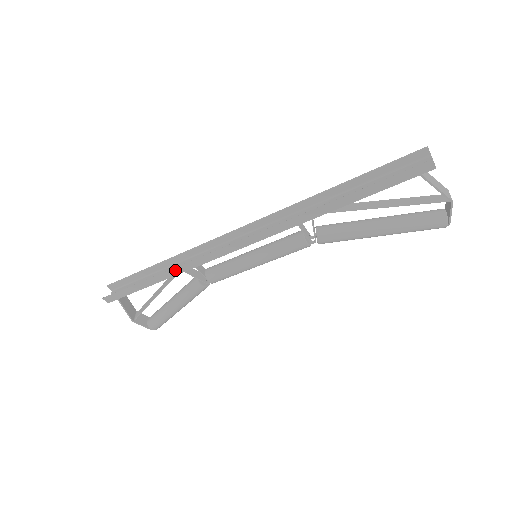
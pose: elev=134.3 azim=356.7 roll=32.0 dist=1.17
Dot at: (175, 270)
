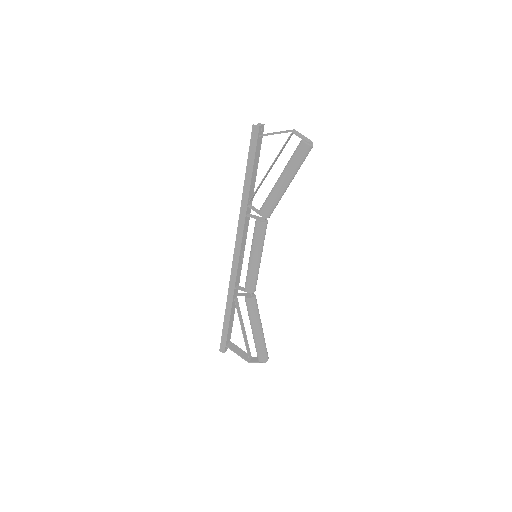
Dot at: (229, 298)
